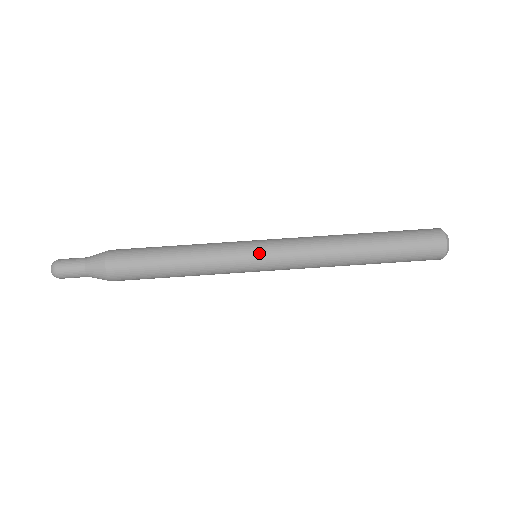
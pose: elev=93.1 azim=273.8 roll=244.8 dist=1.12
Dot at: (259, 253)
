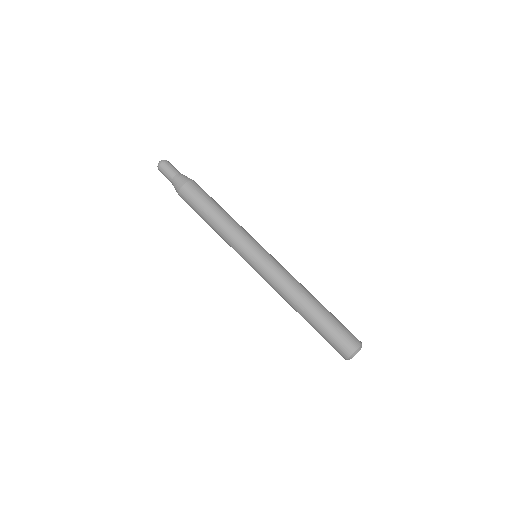
Dot at: (263, 250)
